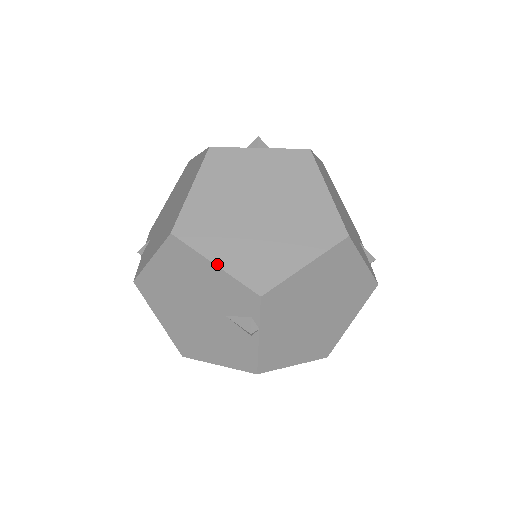
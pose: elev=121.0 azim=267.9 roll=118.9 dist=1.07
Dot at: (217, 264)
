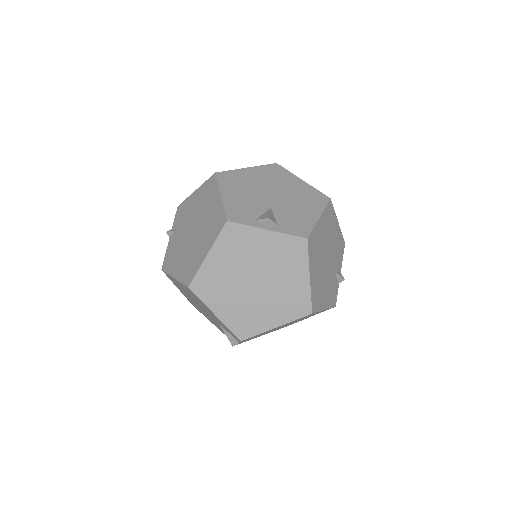
Dot at: (217, 315)
